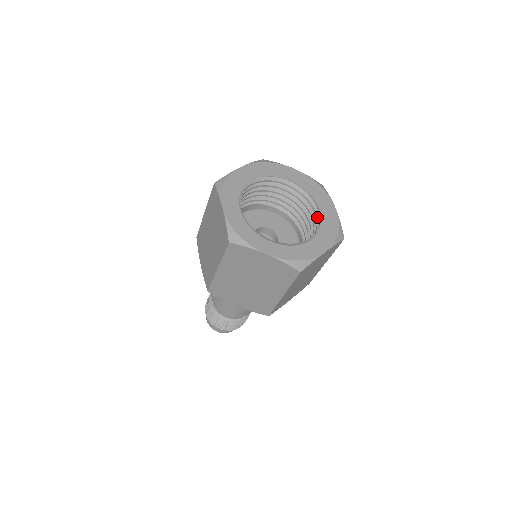
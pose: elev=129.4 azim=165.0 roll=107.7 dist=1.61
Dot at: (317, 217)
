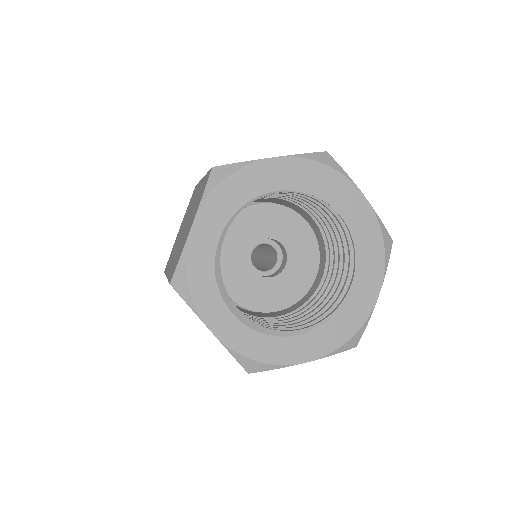
Dot at: (342, 292)
